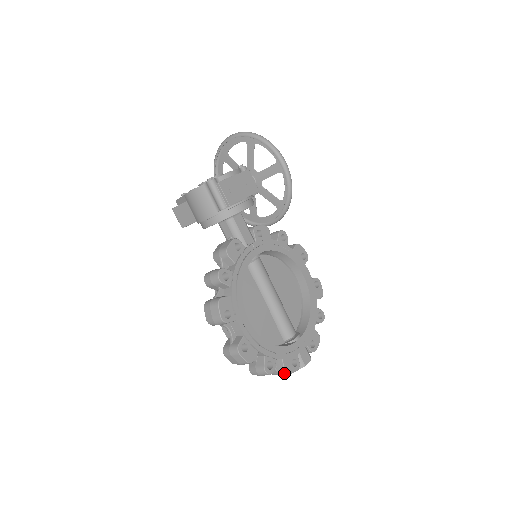
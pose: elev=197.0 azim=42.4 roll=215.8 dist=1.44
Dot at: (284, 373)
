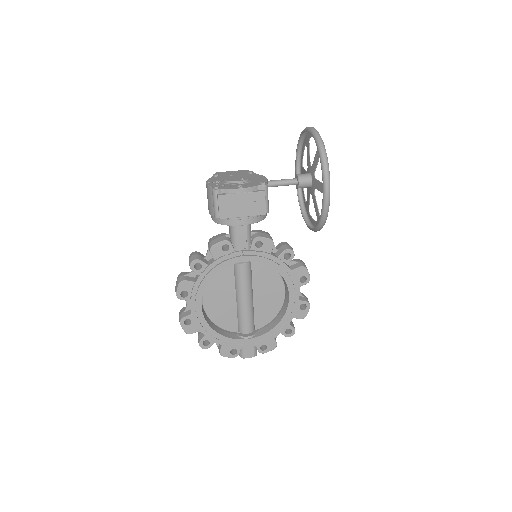
Dot at: (220, 353)
